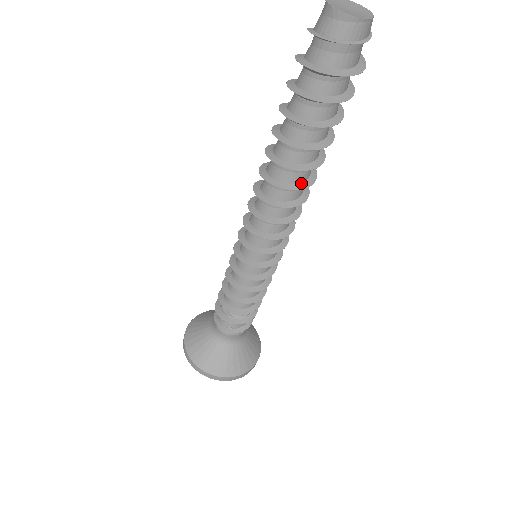
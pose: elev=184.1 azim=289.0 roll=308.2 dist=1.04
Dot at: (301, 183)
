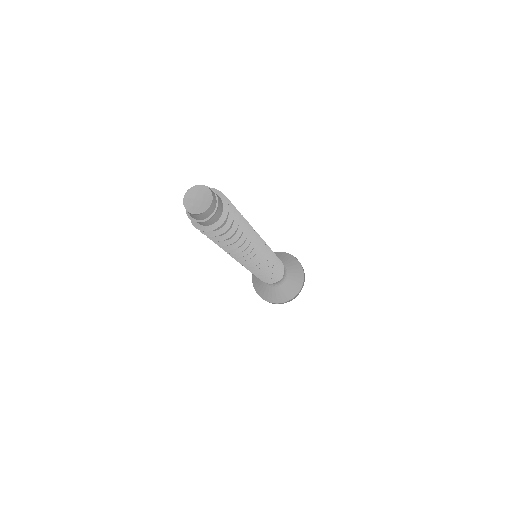
Dot at: (234, 249)
